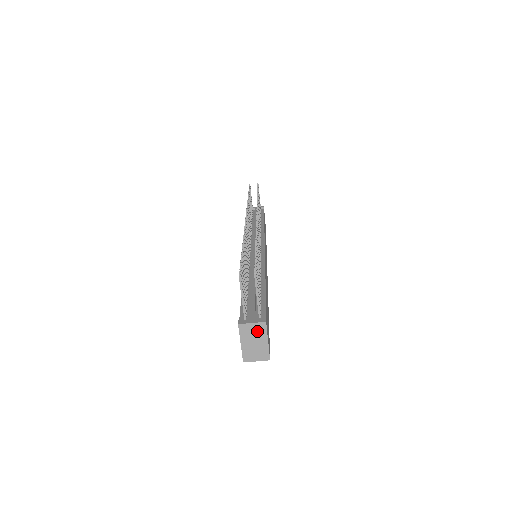
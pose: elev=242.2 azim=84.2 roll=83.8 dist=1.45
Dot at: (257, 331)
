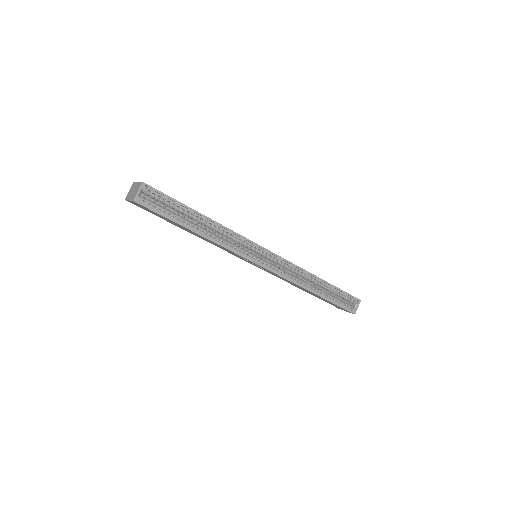
Dot at: (132, 188)
